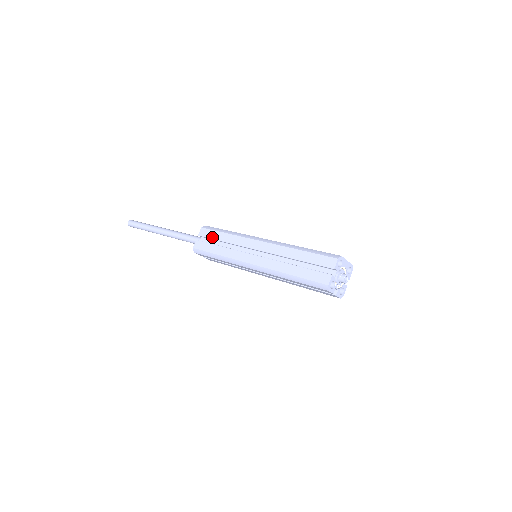
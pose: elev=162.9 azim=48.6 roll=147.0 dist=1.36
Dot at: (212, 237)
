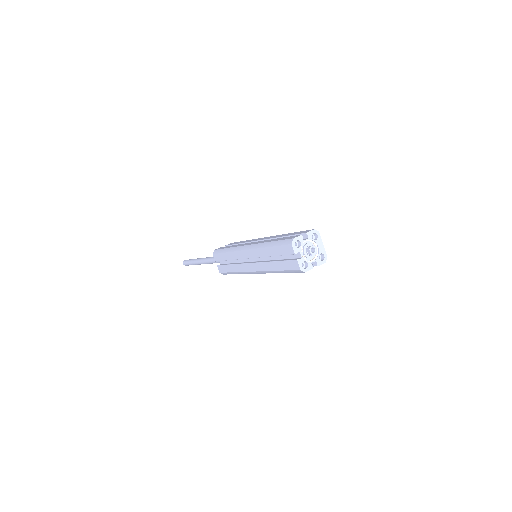
Dot at: (233, 244)
